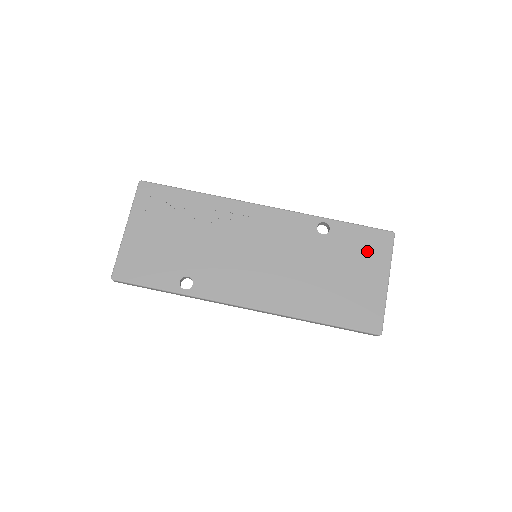
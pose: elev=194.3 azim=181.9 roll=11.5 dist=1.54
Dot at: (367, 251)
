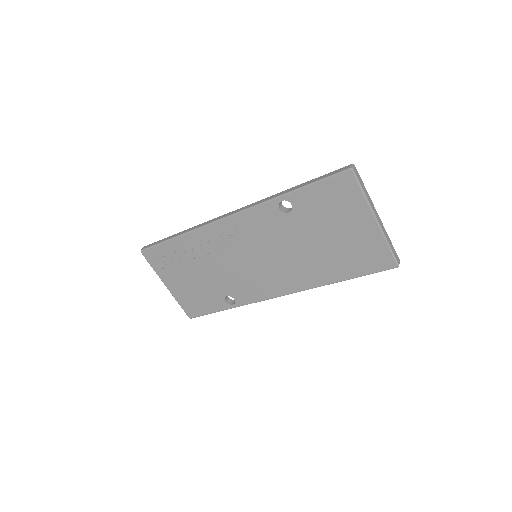
Dot at: (337, 204)
